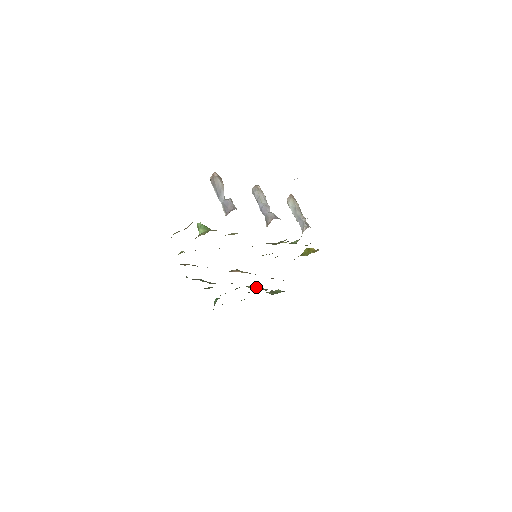
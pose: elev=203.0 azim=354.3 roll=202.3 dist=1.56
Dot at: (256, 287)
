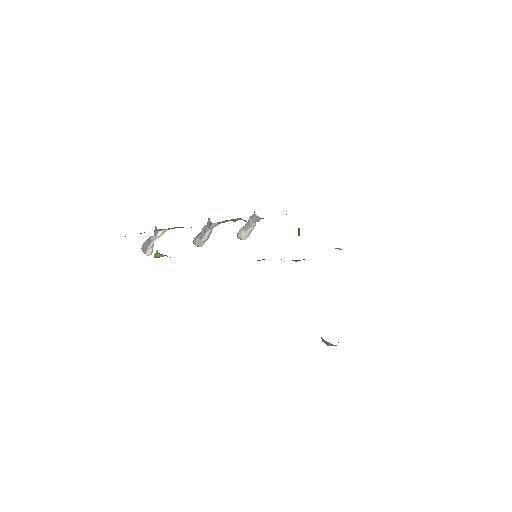
Dot at: occluded
